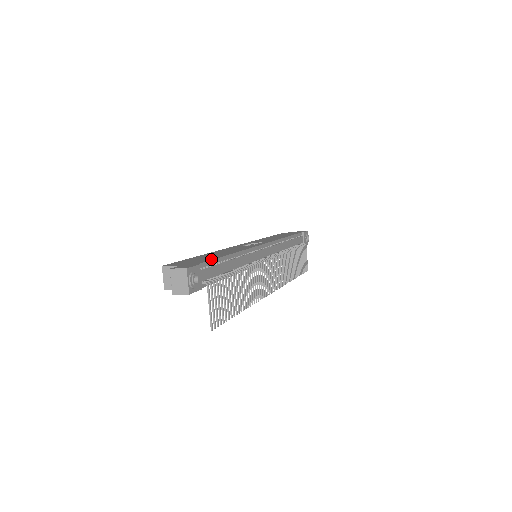
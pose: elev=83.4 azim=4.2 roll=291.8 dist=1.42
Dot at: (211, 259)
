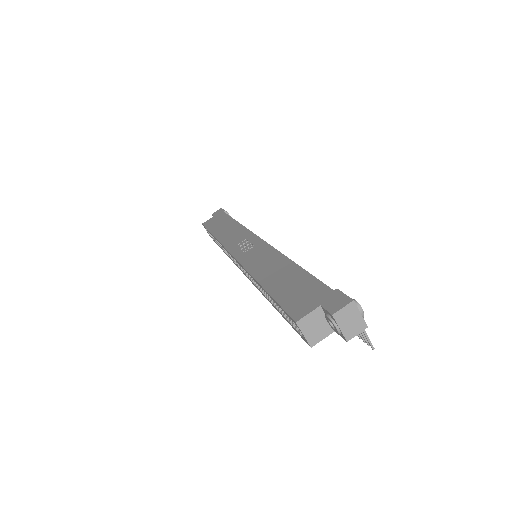
Dot at: (313, 278)
